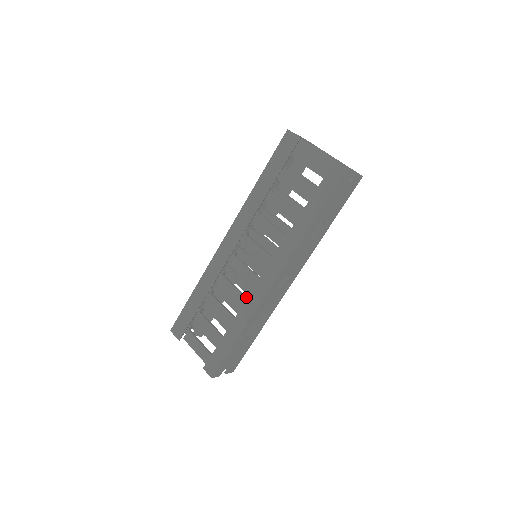
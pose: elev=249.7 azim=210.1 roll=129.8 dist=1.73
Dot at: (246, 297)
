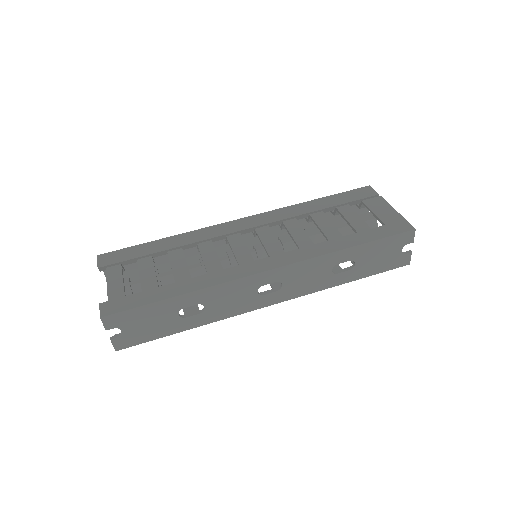
Dot at: occluded
